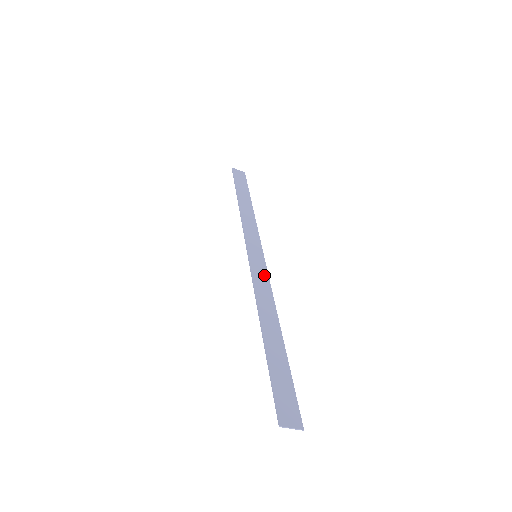
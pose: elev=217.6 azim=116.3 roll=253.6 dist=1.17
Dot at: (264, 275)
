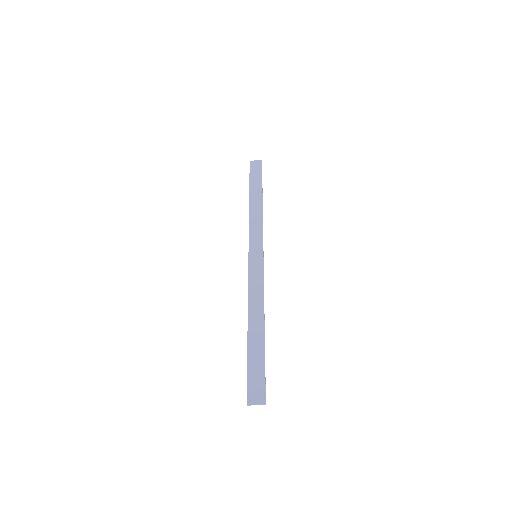
Dot at: (259, 274)
